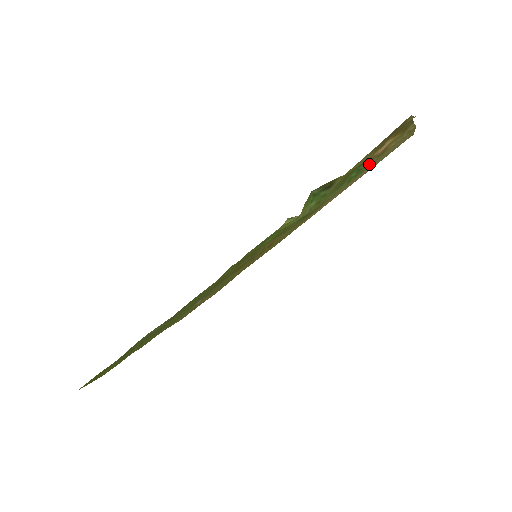
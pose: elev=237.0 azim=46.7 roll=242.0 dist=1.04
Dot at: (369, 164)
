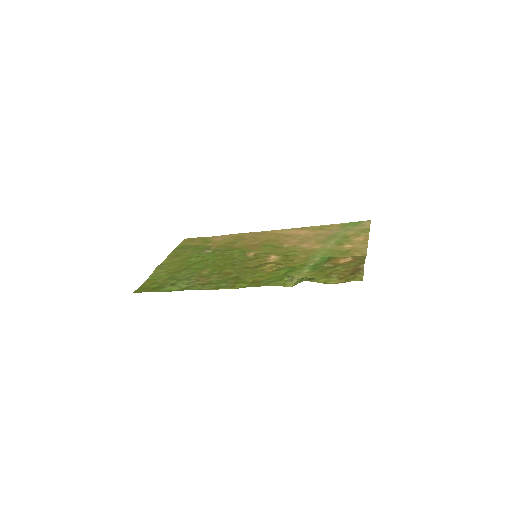
Dot at: (337, 257)
